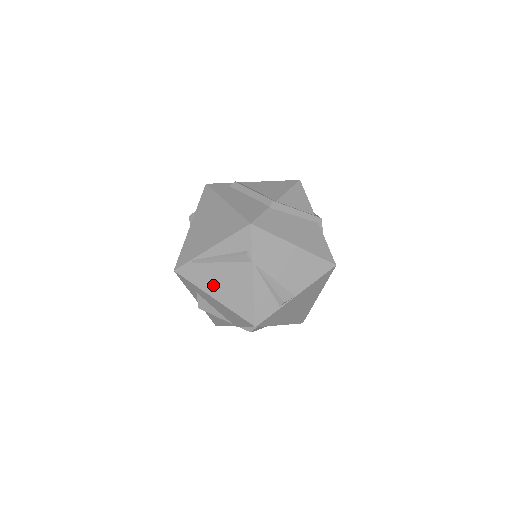
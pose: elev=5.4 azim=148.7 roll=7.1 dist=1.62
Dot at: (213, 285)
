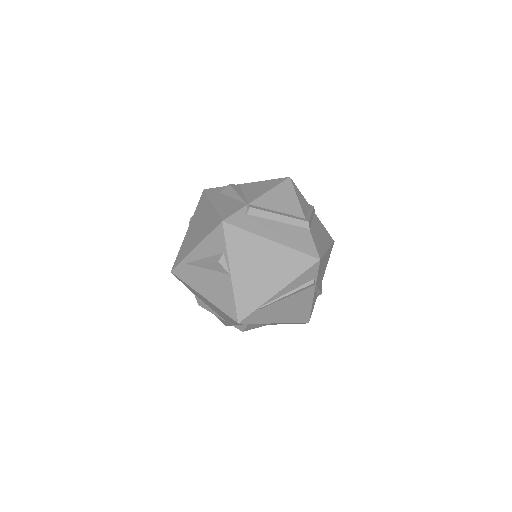
Dot at: (277, 315)
